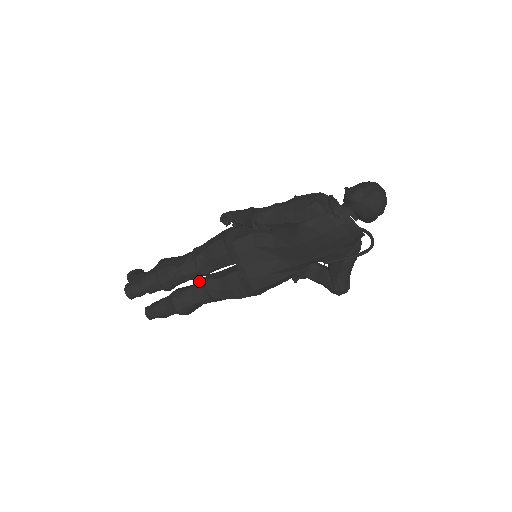
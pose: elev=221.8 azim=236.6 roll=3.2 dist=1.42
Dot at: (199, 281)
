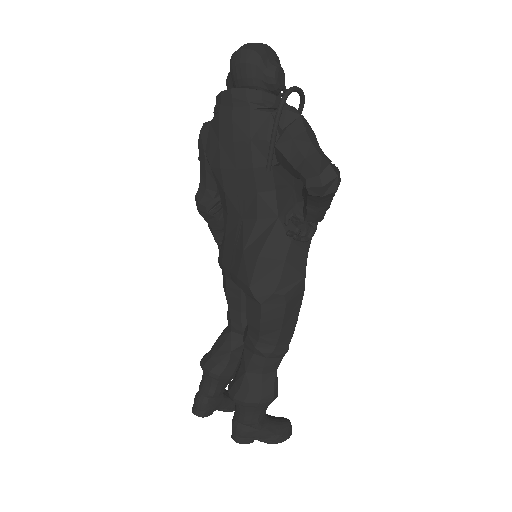
Dot at: occluded
